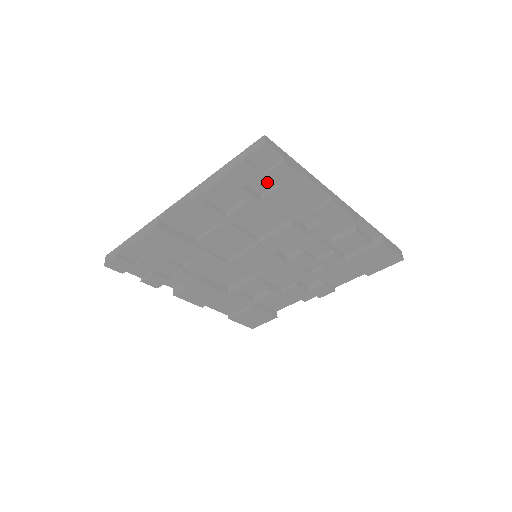
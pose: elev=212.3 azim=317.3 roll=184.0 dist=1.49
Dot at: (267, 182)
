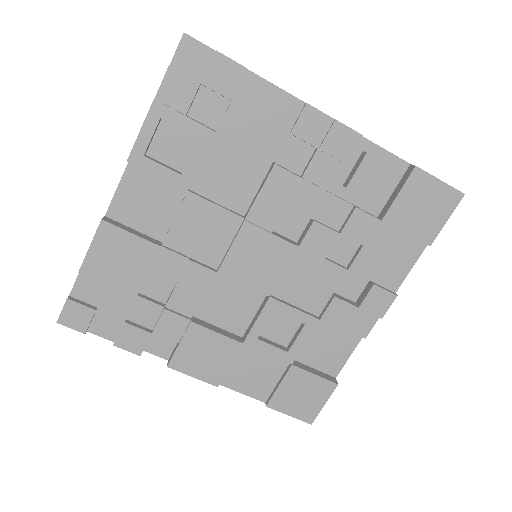
Dot at: (216, 107)
